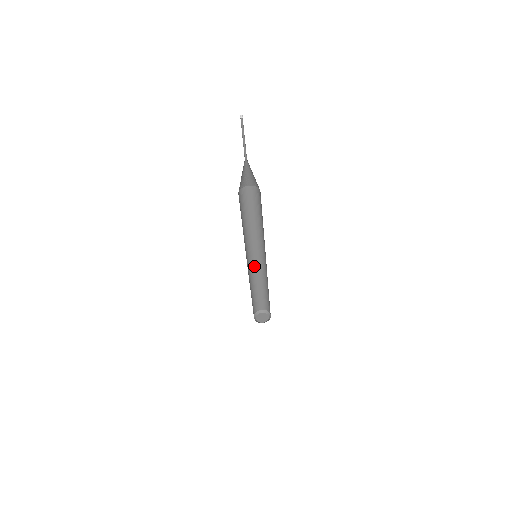
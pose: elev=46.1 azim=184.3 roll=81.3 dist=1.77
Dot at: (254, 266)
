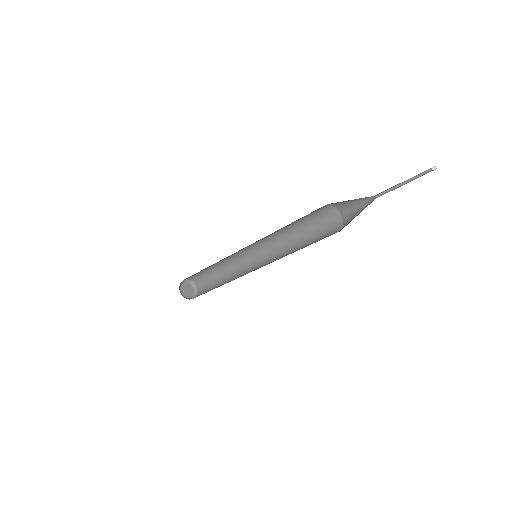
Dot at: occluded
